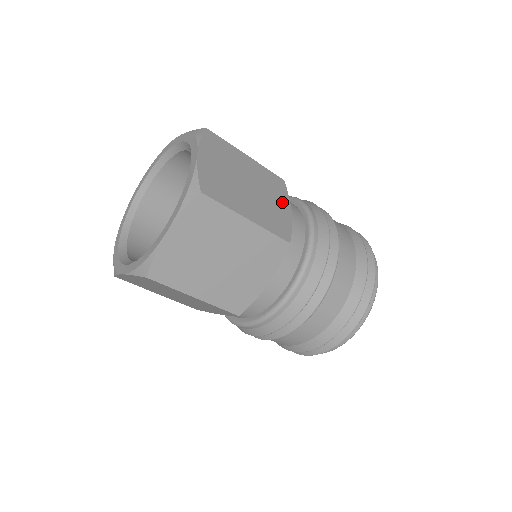
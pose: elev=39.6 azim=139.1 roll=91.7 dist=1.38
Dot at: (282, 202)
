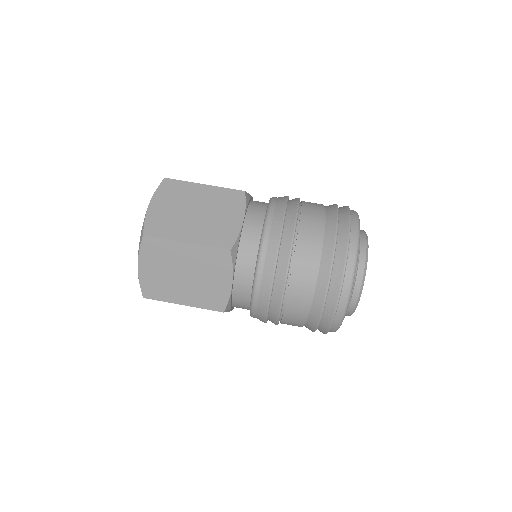
Dot at: (234, 214)
